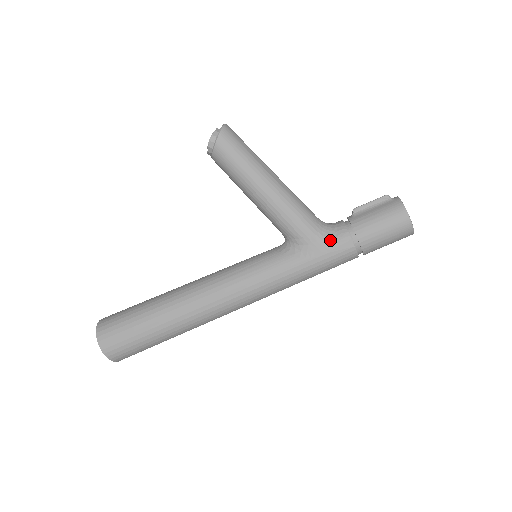
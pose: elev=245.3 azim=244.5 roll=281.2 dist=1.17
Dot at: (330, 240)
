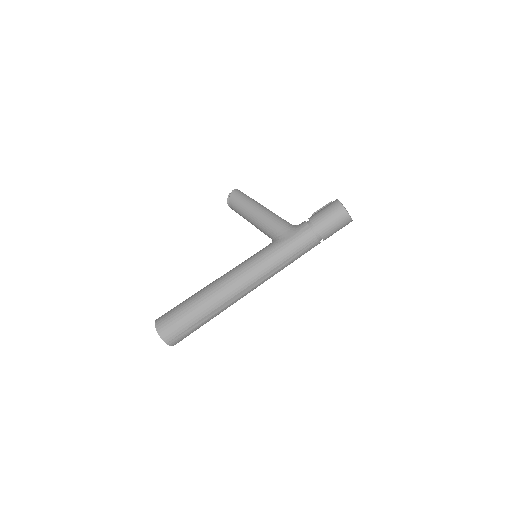
Dot at: (295, 229)
